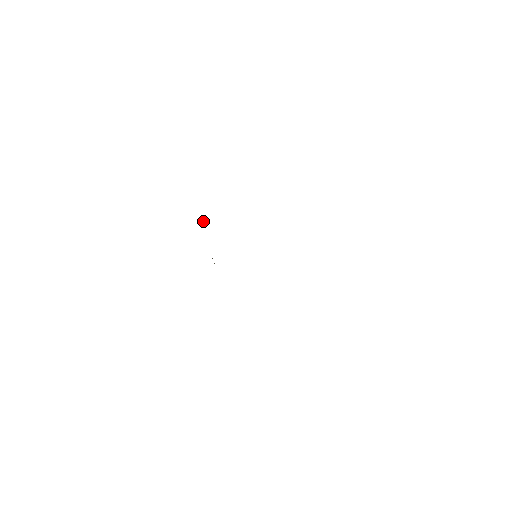
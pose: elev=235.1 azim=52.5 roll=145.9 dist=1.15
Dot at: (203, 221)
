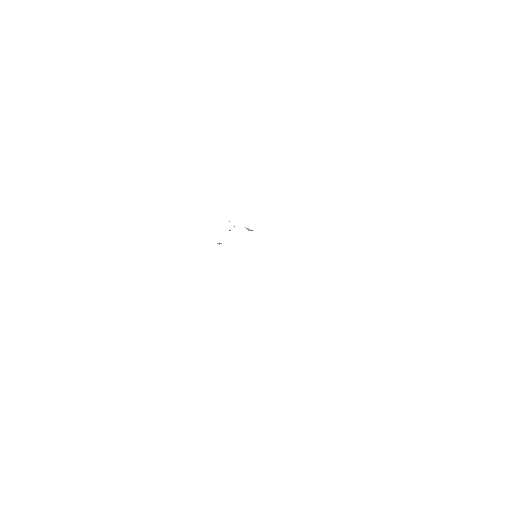
Dot at: occluded
